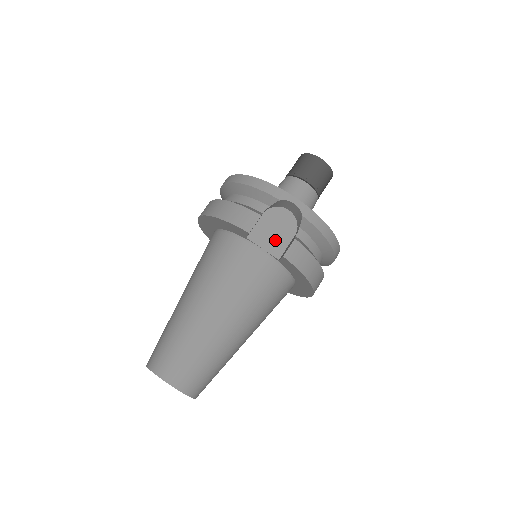
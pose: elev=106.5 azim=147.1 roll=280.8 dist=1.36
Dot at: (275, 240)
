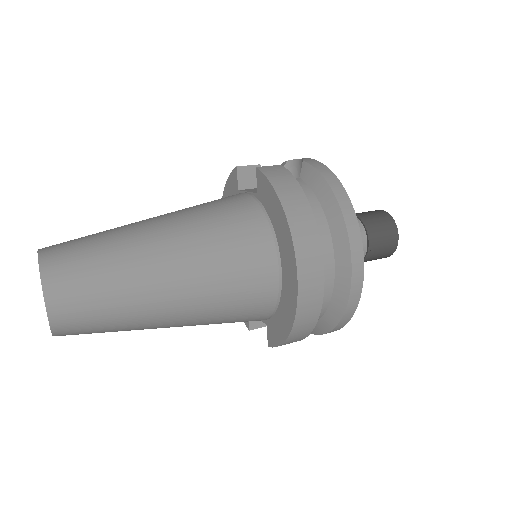
Dot at: occluded
